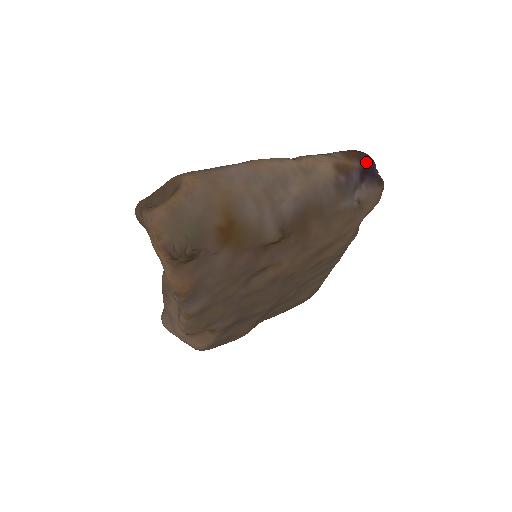
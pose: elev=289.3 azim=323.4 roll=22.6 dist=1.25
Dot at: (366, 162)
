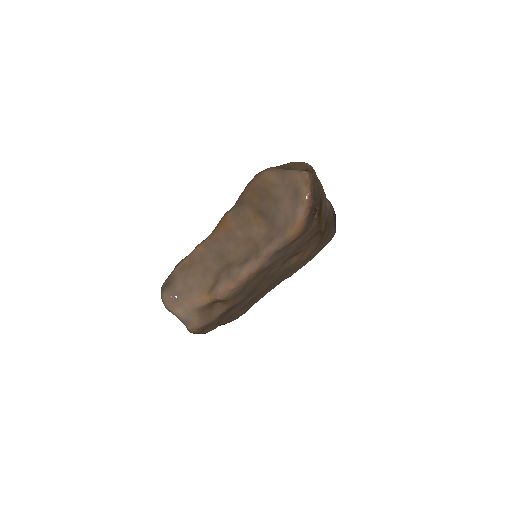
Dot at: occluded
